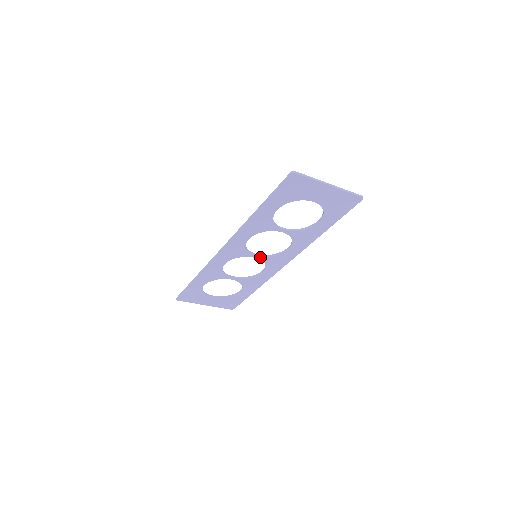
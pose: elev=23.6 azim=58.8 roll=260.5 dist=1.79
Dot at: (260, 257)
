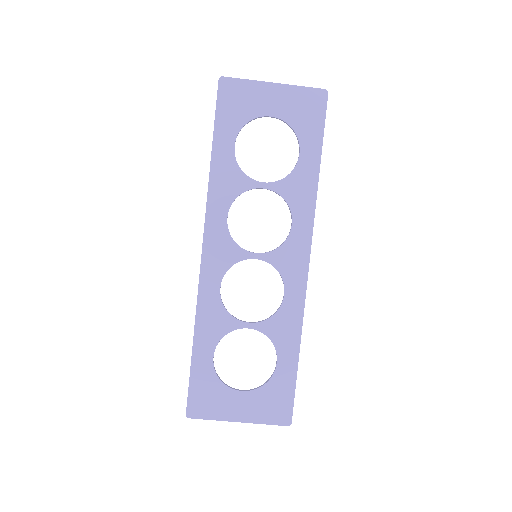
Dot at: (262, 256)
